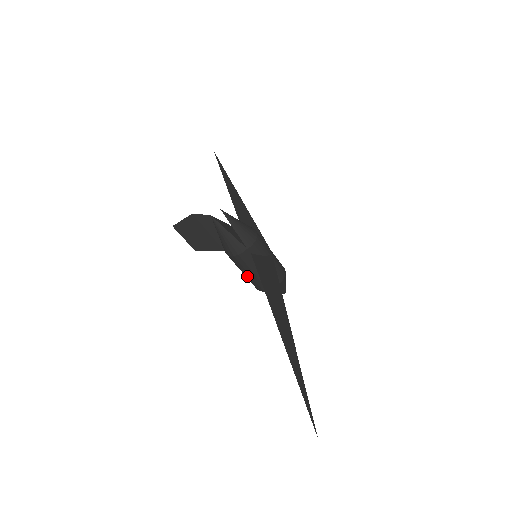
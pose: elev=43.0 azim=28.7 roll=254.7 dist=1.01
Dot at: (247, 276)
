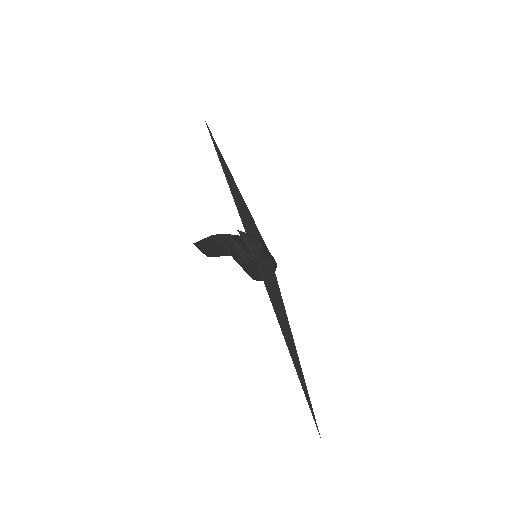
Dot at: (246, 272)
